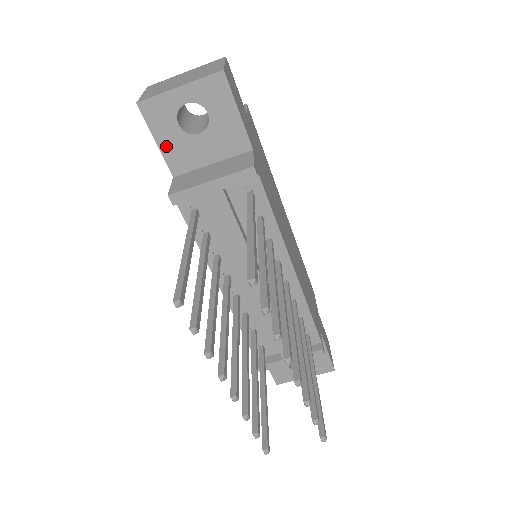
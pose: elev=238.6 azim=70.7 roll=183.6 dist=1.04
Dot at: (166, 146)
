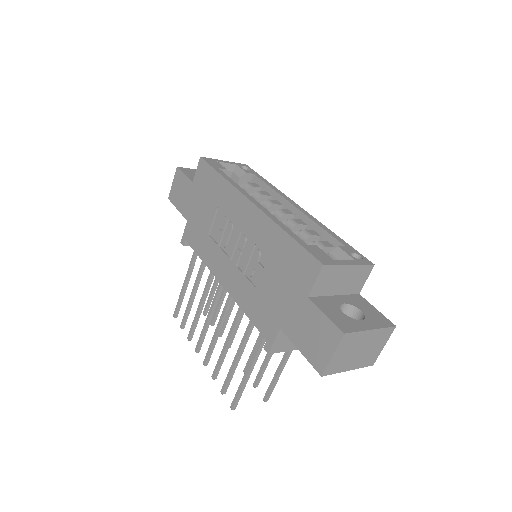
Dot at: occluded
